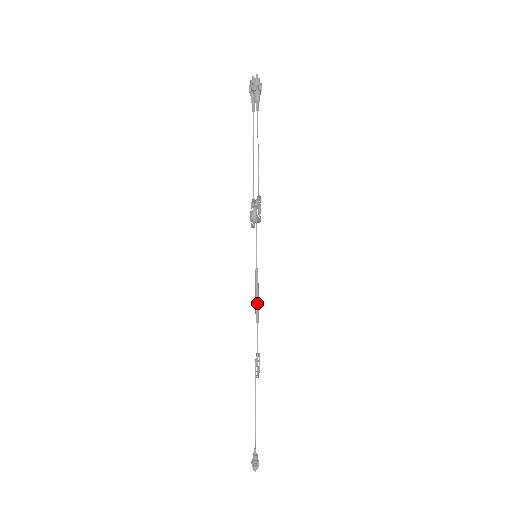
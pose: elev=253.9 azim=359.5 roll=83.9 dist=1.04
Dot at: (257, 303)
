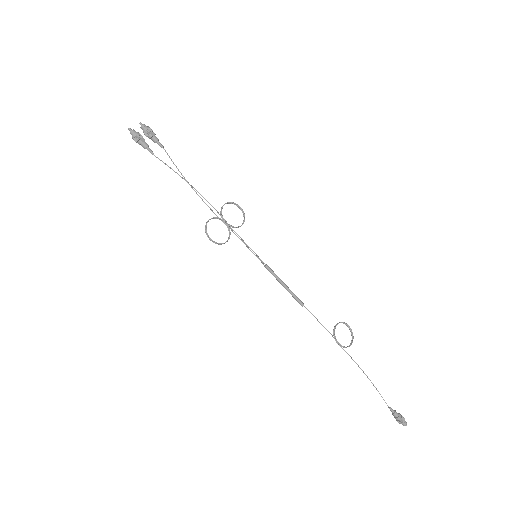
Dot at: (289, 292)
